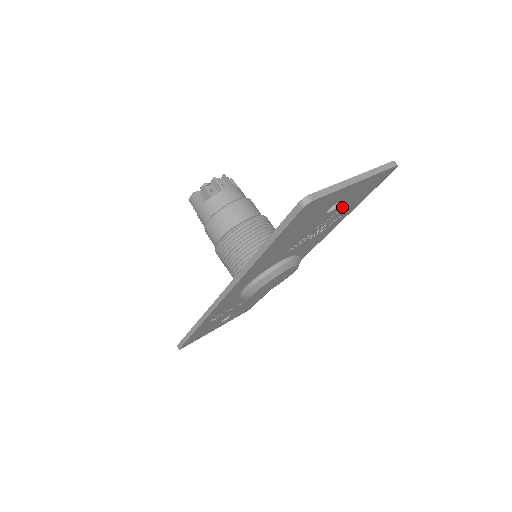
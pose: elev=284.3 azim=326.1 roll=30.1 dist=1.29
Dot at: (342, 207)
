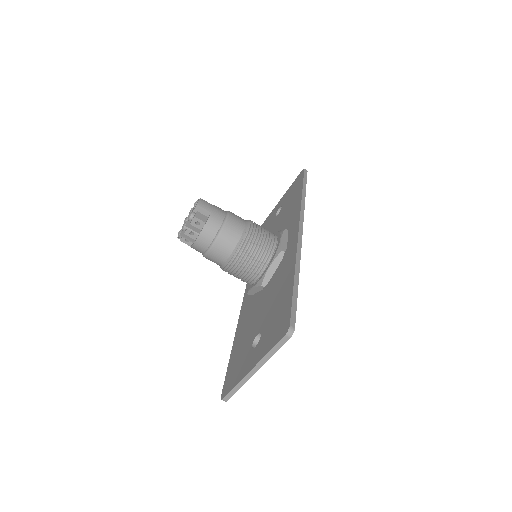
Dot at: occluded
